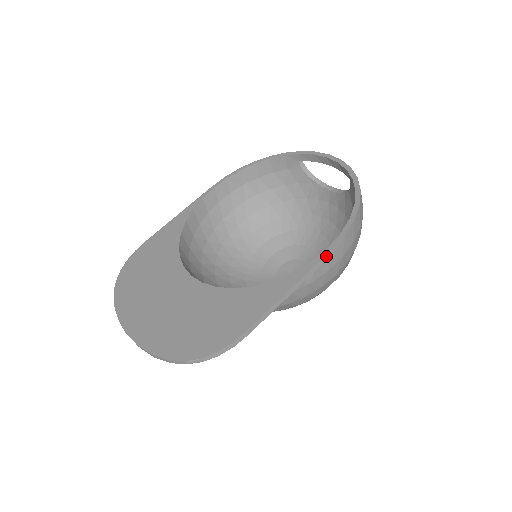
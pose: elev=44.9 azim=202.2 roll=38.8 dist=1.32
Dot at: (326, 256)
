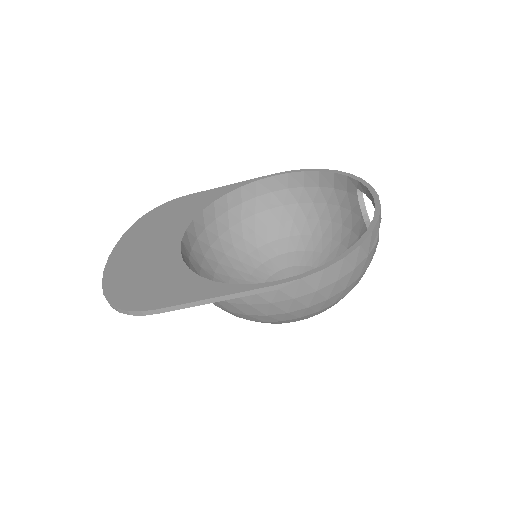
Dot at: (269, 287)
